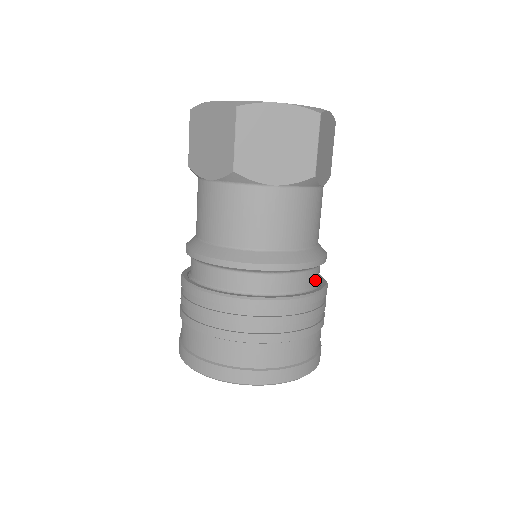
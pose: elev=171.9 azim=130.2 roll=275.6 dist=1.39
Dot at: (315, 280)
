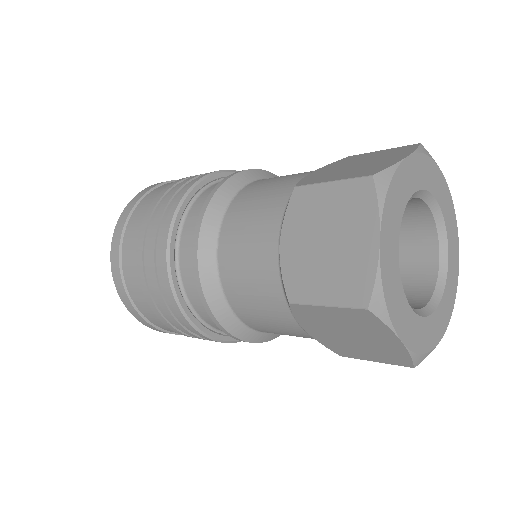
Dot at: occluded
